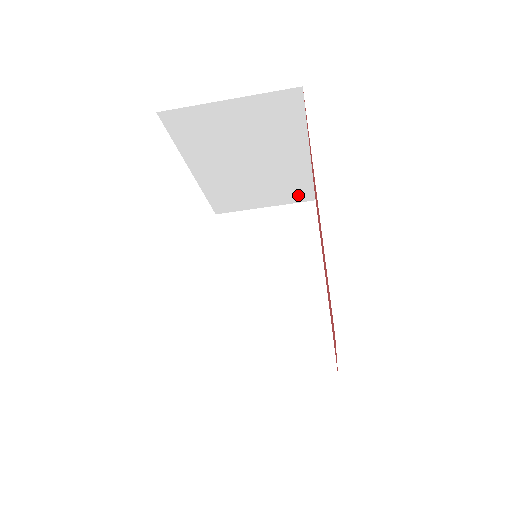
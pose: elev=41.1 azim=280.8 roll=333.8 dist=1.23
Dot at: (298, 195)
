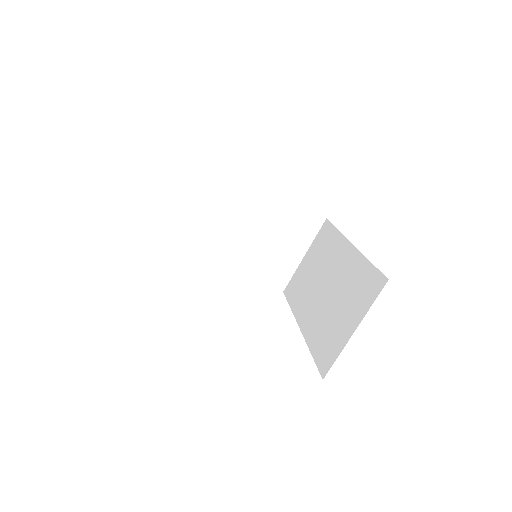
Dot at: (309, 225)
